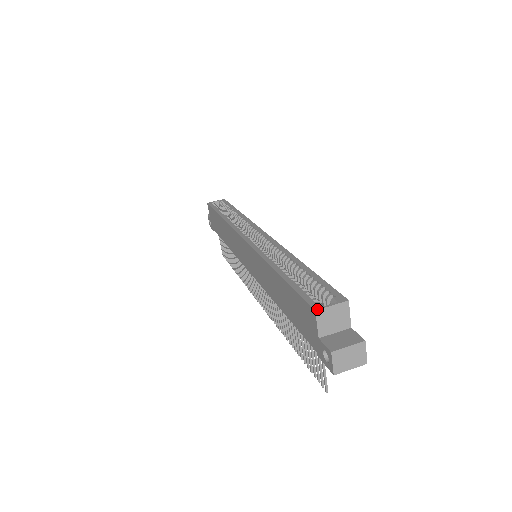
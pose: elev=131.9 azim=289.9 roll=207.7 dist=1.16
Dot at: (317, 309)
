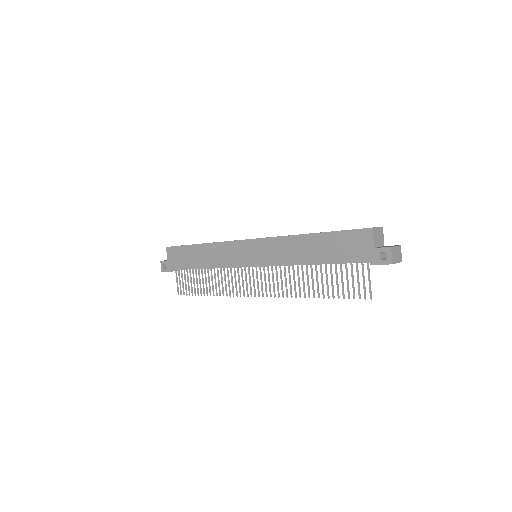
Dot at: occluded
